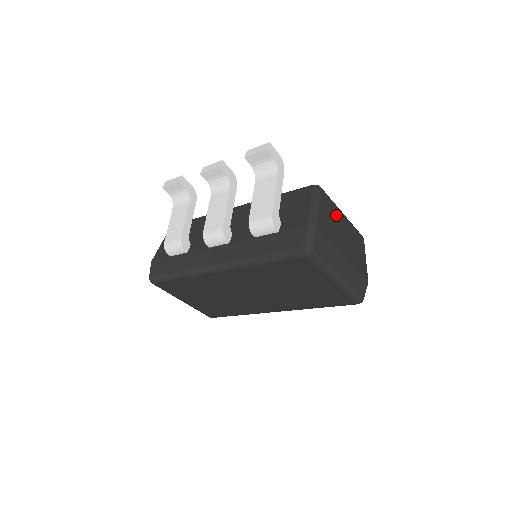
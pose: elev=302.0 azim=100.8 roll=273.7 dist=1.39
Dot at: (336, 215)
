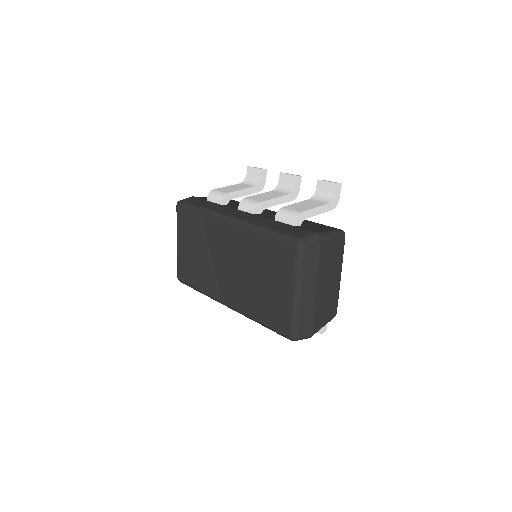
Dot at: (337, 265)
